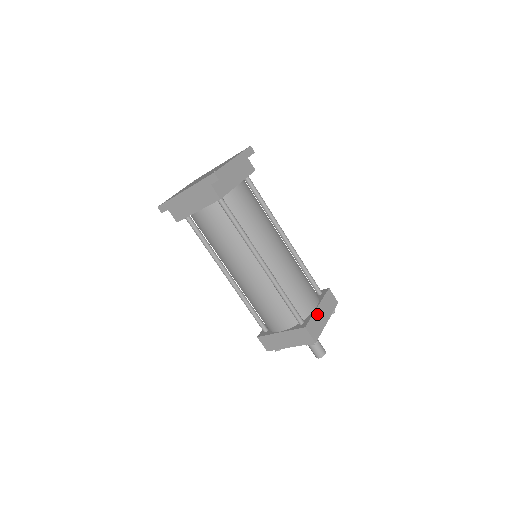
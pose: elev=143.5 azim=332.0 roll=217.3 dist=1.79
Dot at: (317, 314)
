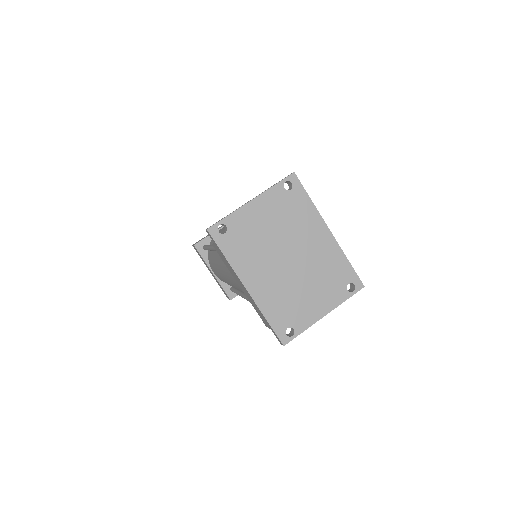
Dot at: occluded
